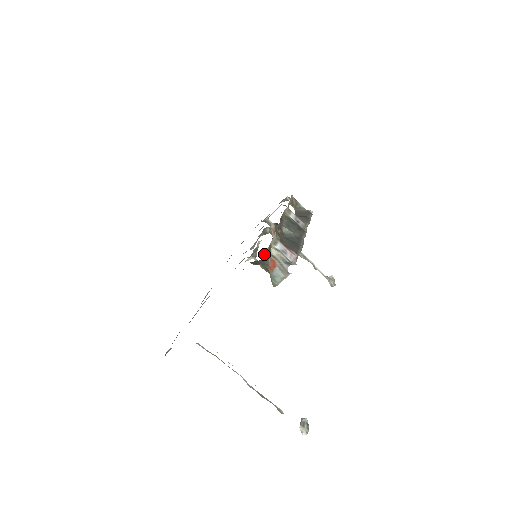
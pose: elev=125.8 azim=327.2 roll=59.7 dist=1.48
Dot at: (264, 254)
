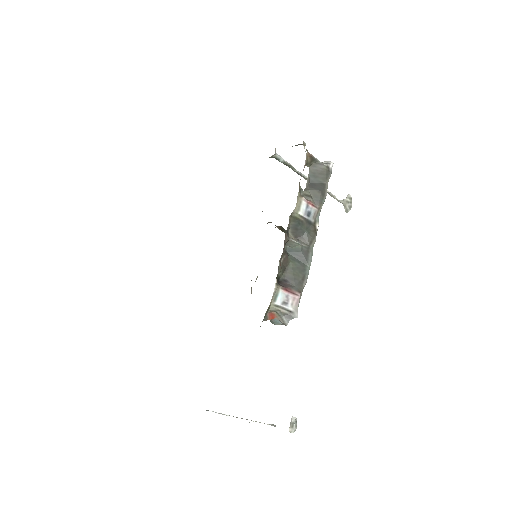
Dot at: occluded
